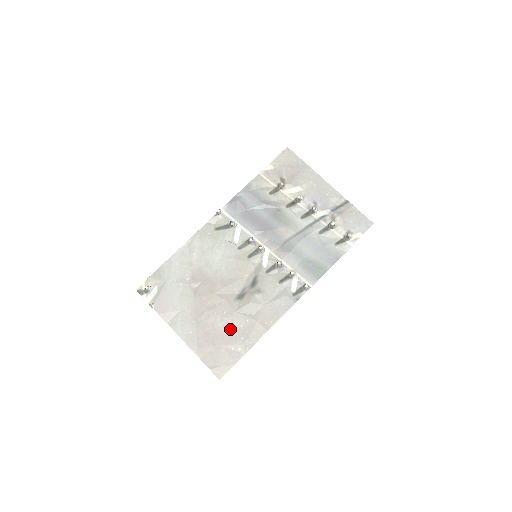
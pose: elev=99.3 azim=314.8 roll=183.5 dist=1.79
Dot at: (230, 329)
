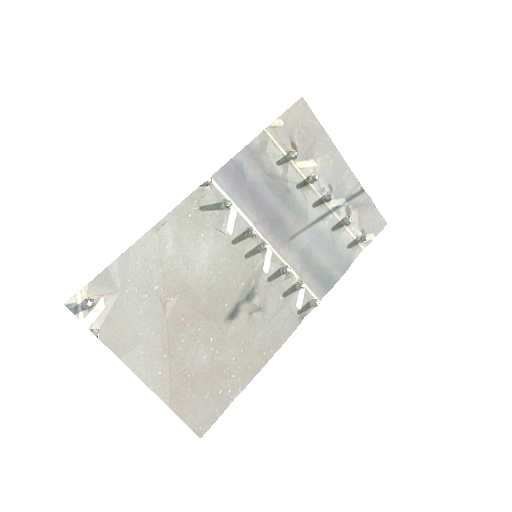
Dot at: (218, 364)
